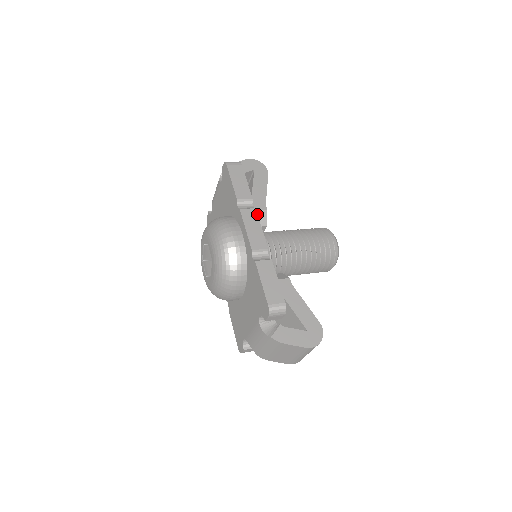
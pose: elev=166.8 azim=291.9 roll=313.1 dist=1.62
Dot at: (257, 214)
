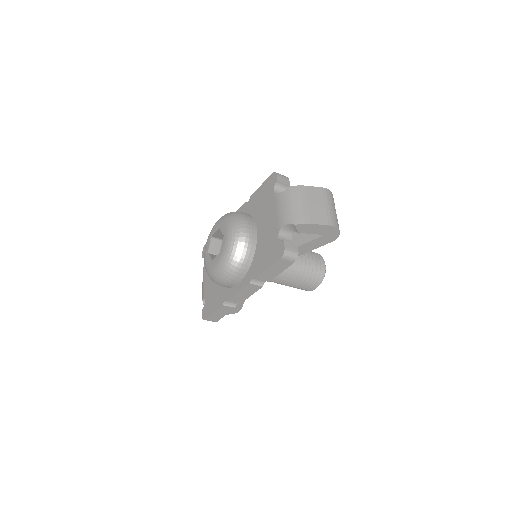
Dot at: occluded
